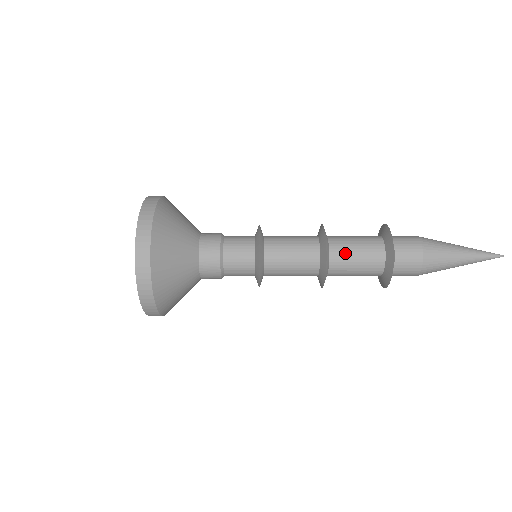
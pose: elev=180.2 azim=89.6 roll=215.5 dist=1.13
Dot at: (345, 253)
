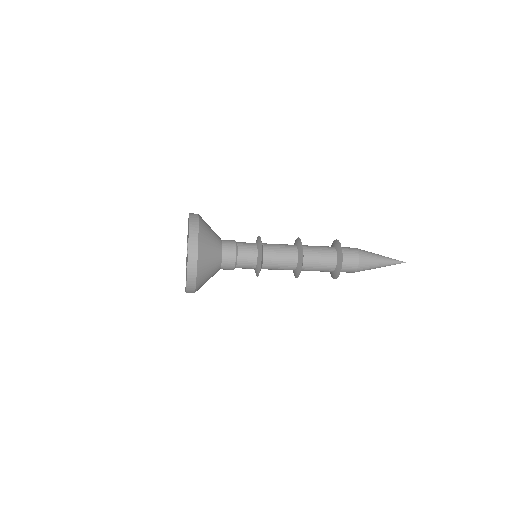
Dot at: (313, 263)
